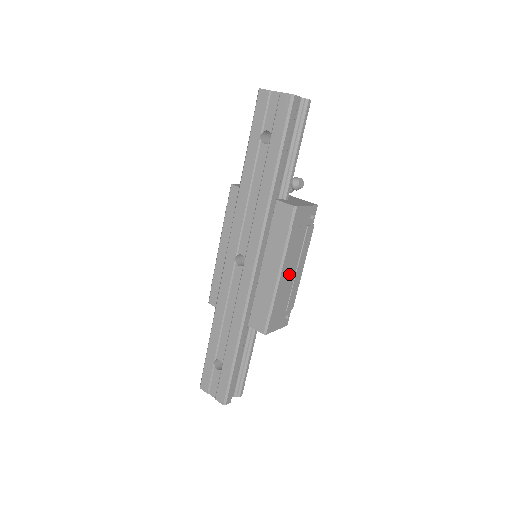
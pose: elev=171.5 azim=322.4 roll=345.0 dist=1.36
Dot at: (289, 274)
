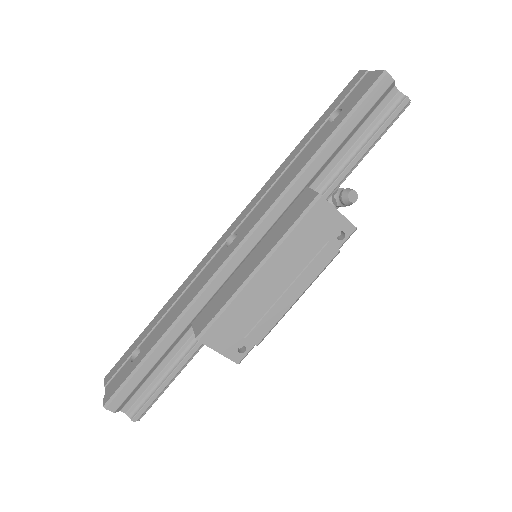
Dot at: (272, 285)
